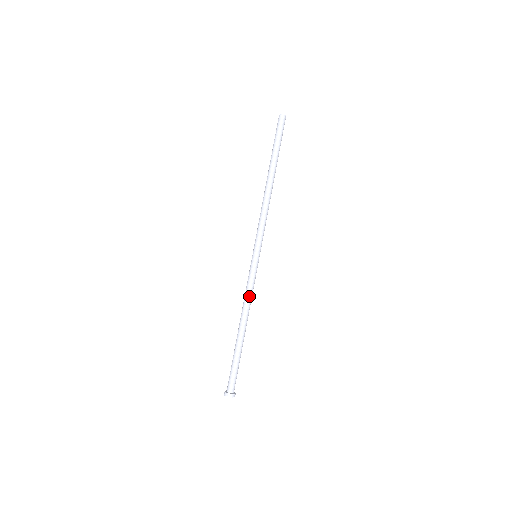
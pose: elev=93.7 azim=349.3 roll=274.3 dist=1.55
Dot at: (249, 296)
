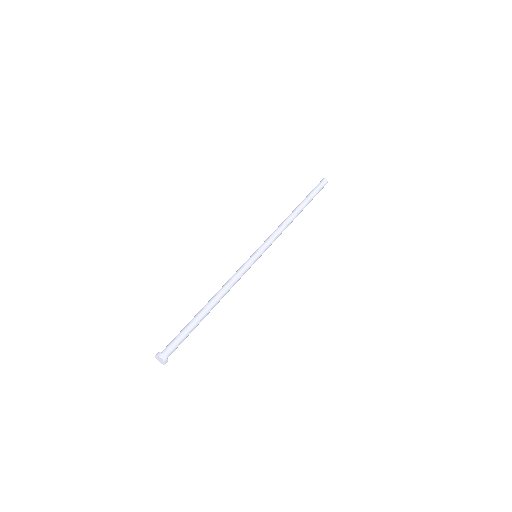
Dot at: (230, 279)
